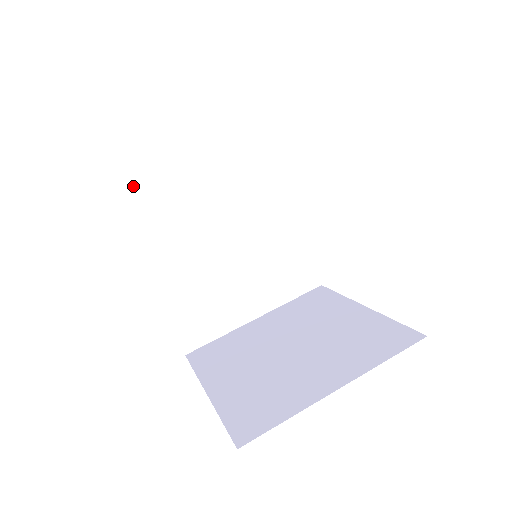
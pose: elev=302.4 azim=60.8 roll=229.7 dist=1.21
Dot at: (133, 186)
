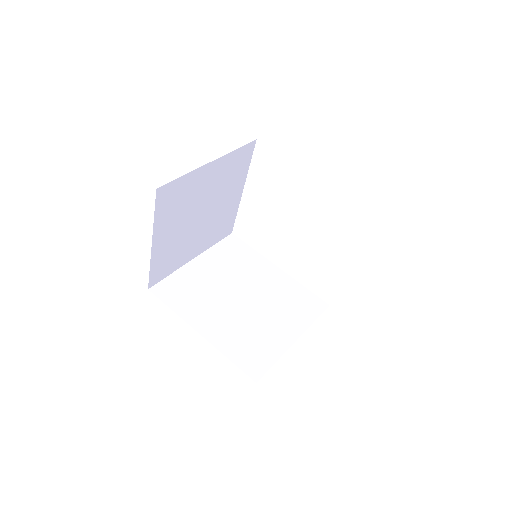
Dot at: (164, 285)
